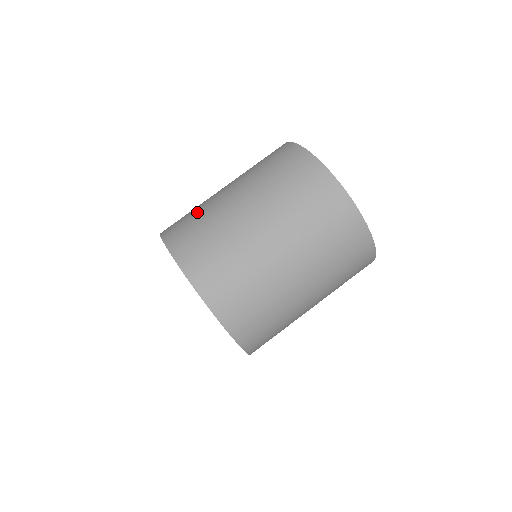
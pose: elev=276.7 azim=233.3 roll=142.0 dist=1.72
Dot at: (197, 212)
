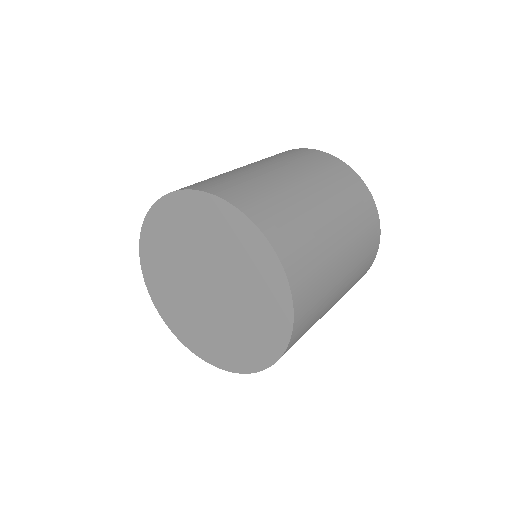
Dot at: (234, 176)
